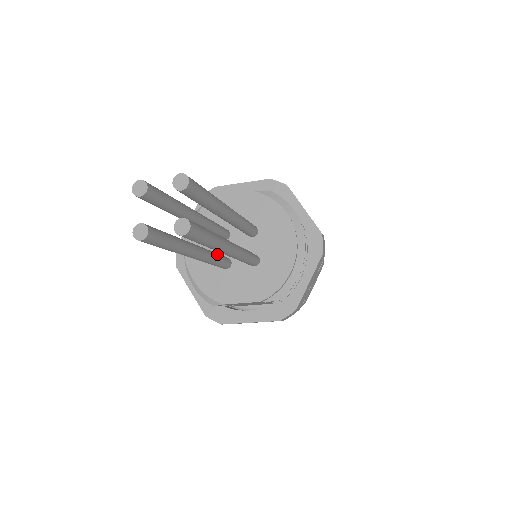
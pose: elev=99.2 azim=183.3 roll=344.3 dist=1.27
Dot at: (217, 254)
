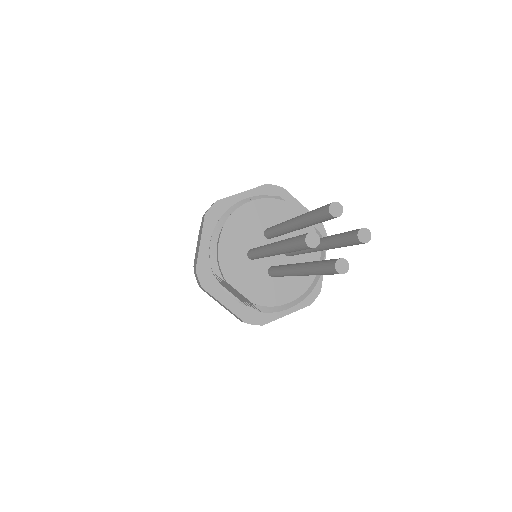
Dot at: occluded
